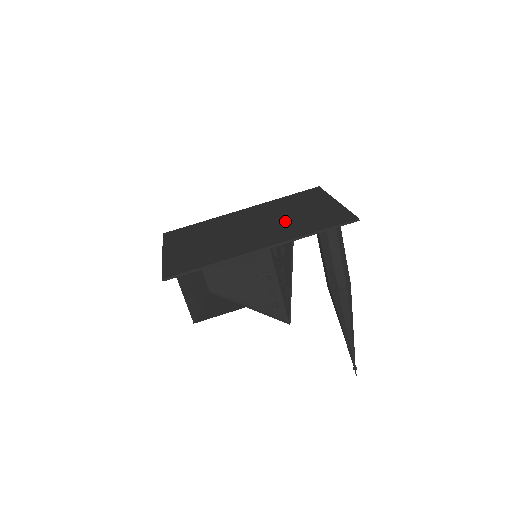
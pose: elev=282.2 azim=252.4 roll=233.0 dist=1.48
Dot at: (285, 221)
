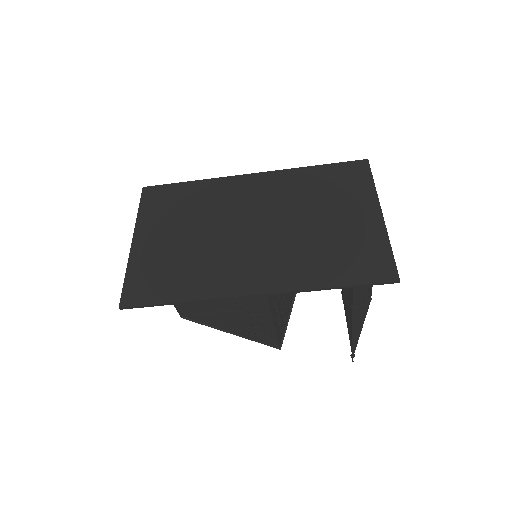
Dot at: (300, 236)
